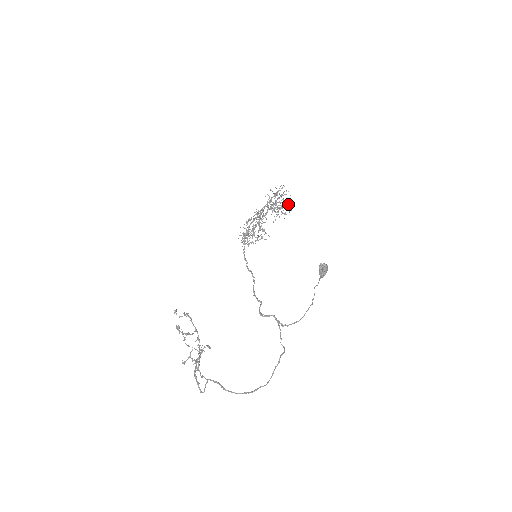
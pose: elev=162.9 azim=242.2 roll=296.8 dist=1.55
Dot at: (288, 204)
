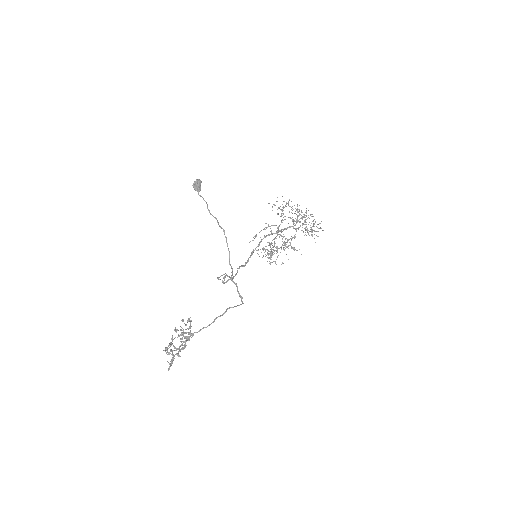
Dot at: occluded
